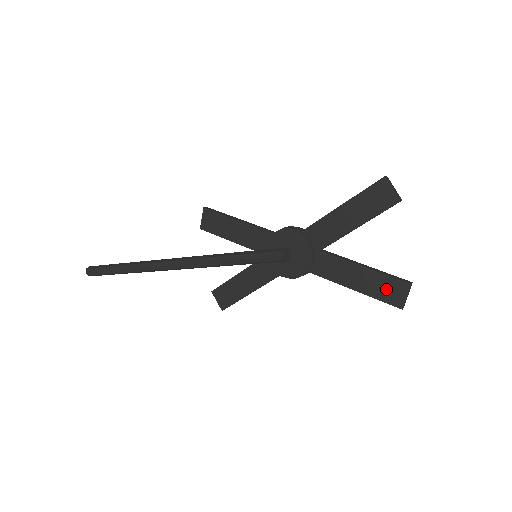
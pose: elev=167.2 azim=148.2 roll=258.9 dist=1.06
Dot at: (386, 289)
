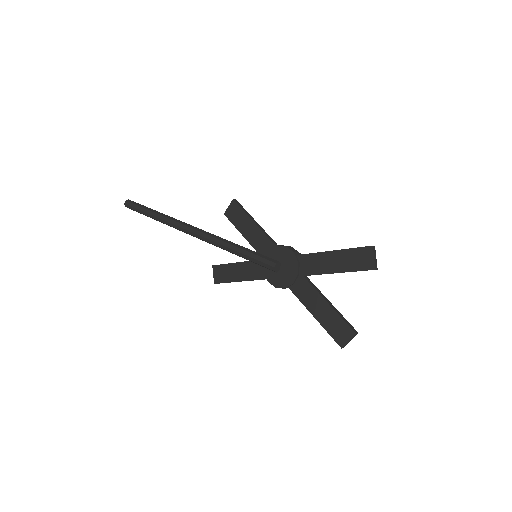
Dot at: (337, 328)
